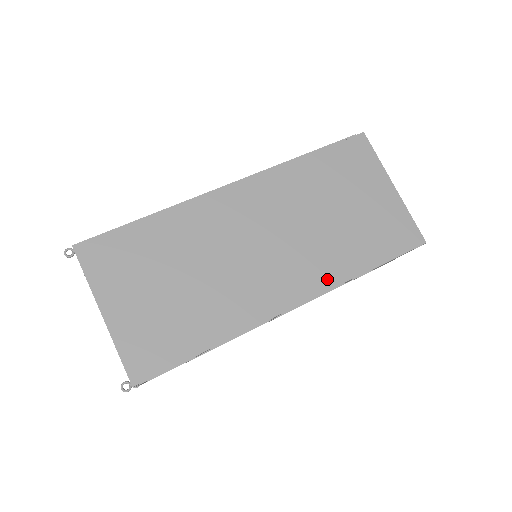
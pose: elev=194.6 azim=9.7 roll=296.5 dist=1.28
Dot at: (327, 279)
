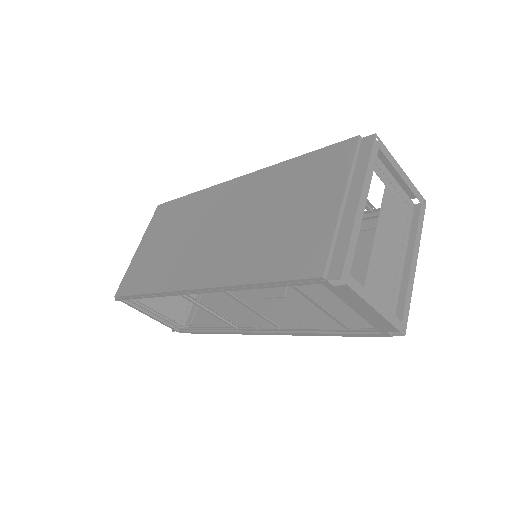
Dot at: (228, 276)
